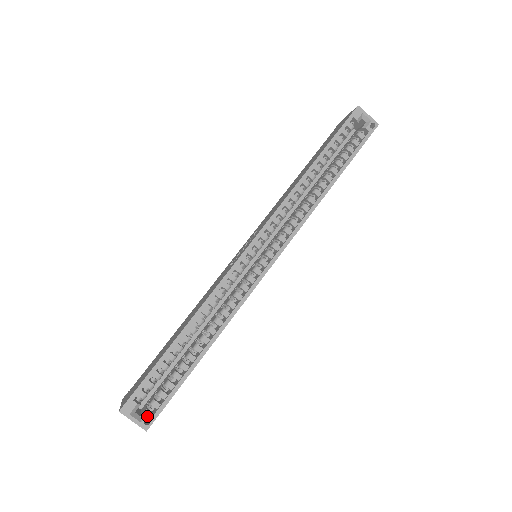
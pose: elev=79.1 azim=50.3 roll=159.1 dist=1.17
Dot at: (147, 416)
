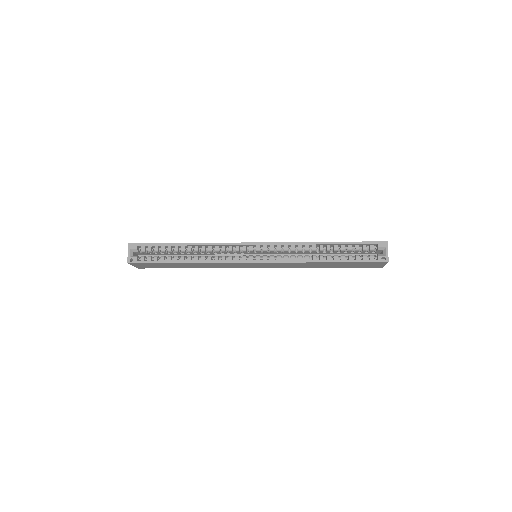
Dot at: (134, 258)
